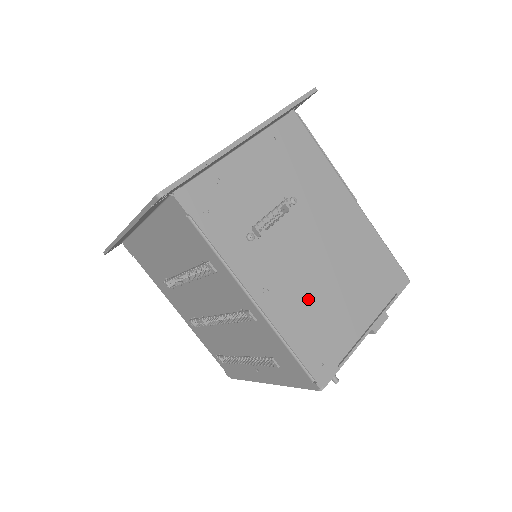
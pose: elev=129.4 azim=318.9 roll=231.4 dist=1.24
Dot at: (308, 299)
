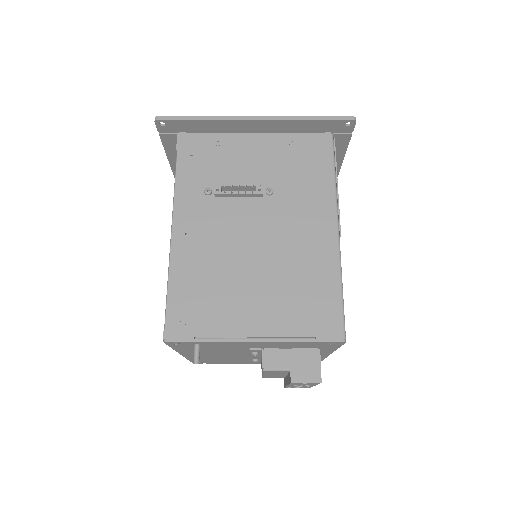
Dot at: (216, 267)
